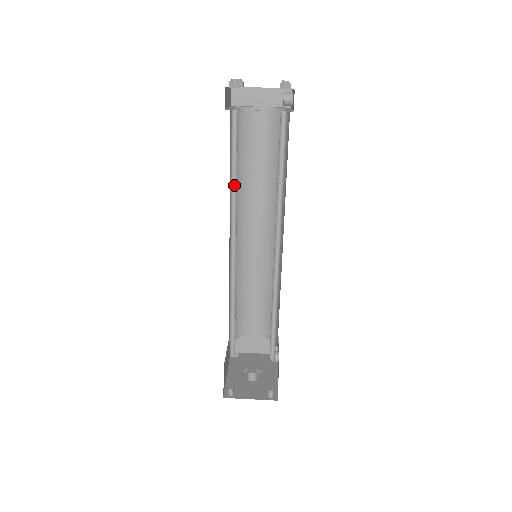
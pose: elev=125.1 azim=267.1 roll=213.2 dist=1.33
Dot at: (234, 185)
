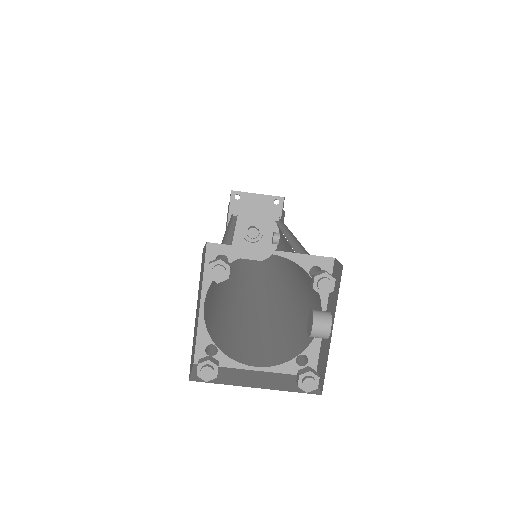
Dot at: (220, 303)
